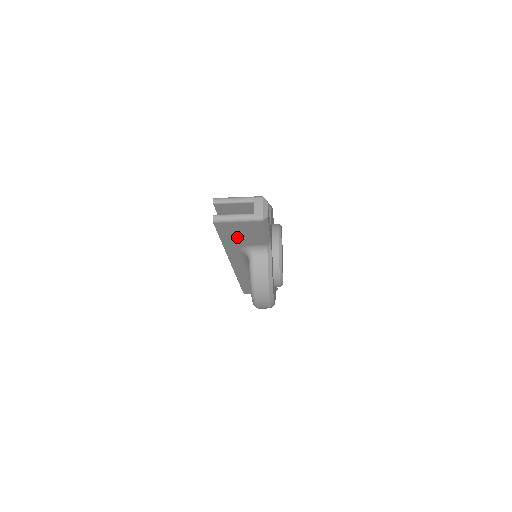
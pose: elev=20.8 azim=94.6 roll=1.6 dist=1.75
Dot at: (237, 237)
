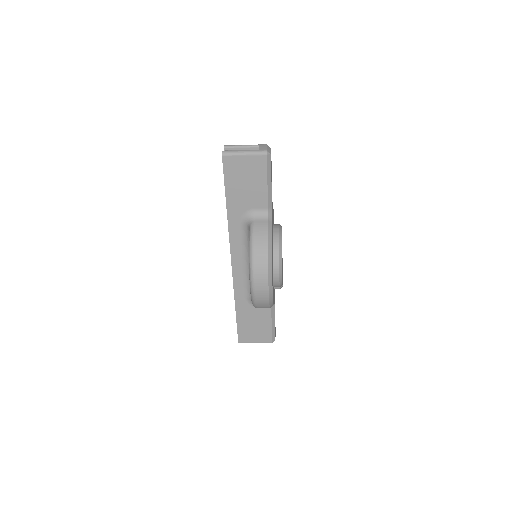
Dot at: (241, 189)
